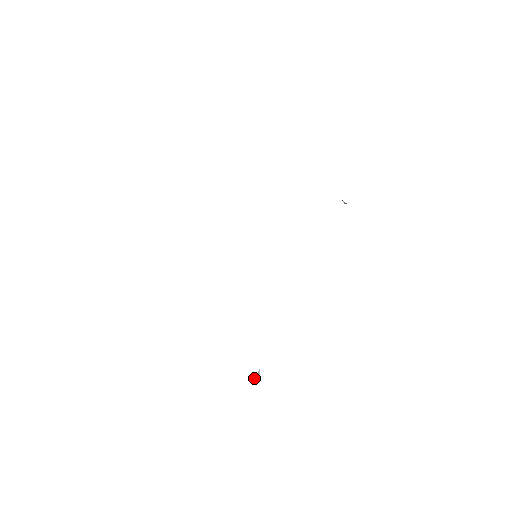
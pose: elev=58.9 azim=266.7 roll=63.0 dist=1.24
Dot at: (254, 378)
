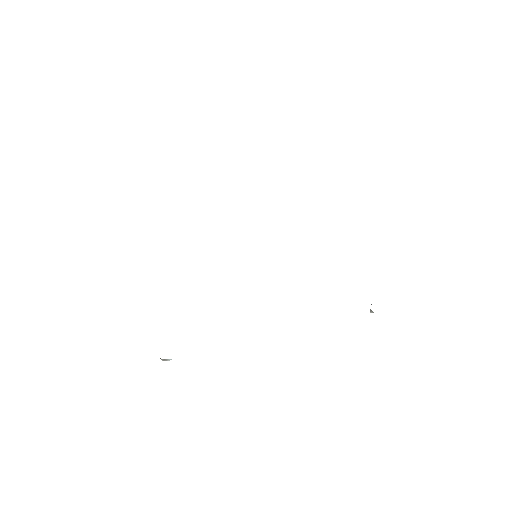
Dot at: occluded
